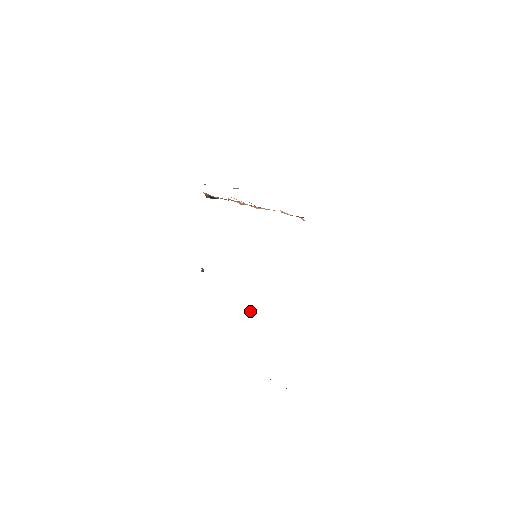
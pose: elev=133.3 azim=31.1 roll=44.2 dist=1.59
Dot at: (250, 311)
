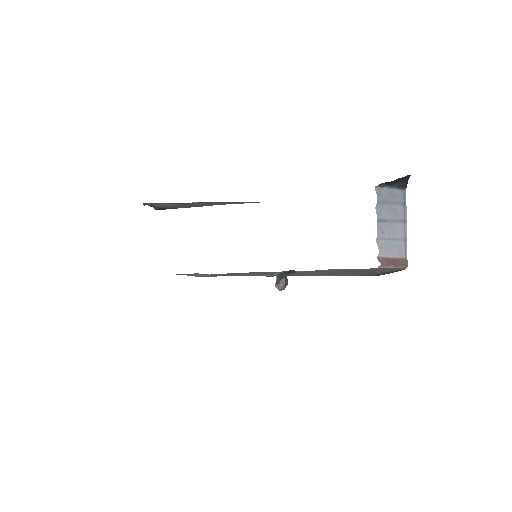
Dot at: (287, 275)
